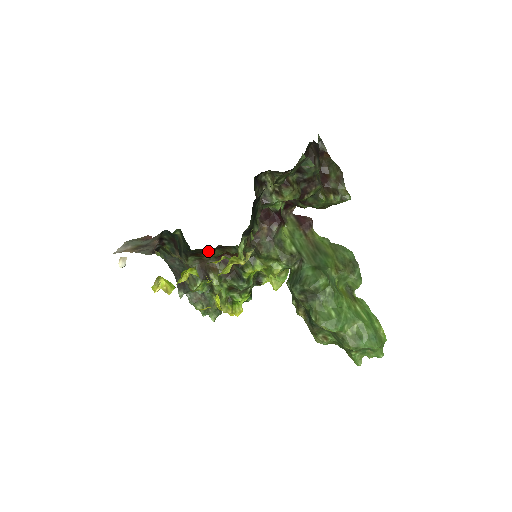
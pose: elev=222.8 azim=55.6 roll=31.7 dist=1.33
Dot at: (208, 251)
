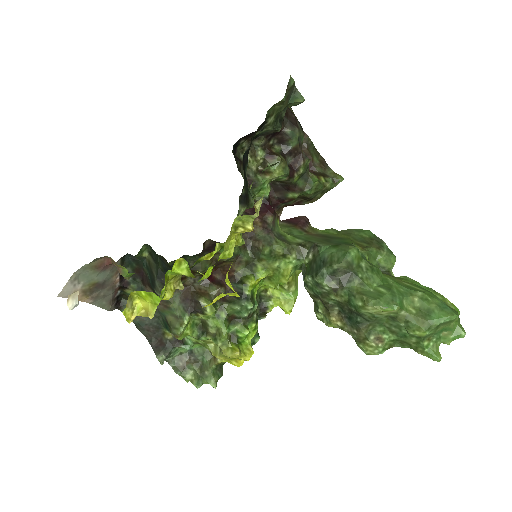
Dot at: (191, 265)
